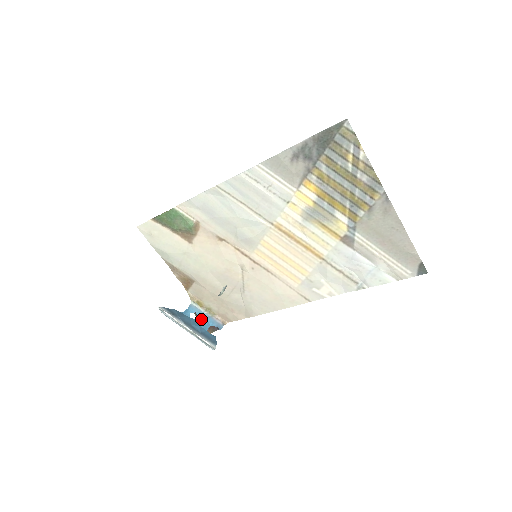
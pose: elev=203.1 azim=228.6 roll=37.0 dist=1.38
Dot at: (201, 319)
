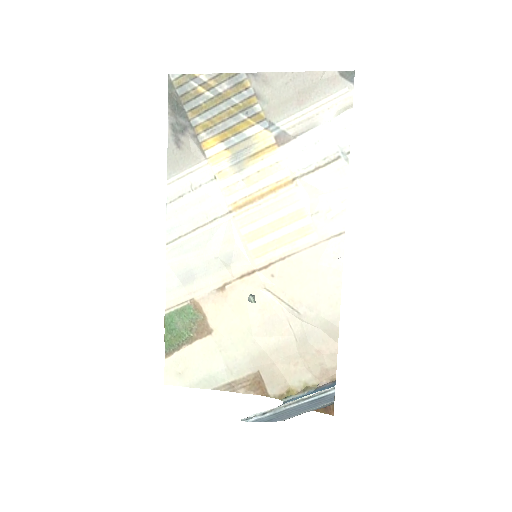
Dot at: occluded
